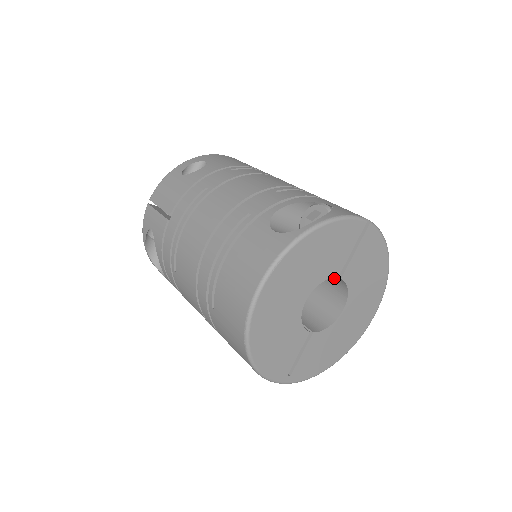
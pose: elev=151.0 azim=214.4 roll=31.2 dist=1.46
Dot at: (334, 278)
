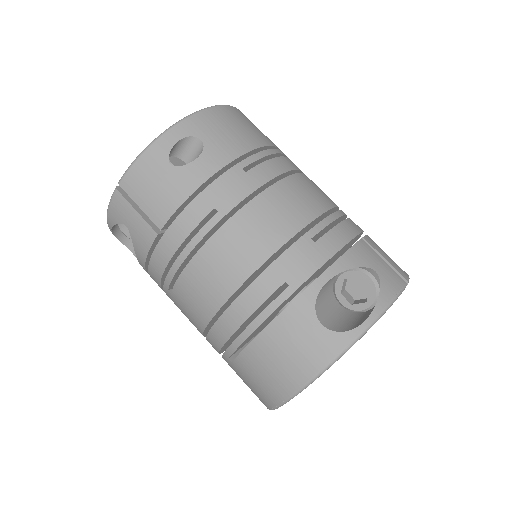
Dot at: occluded
